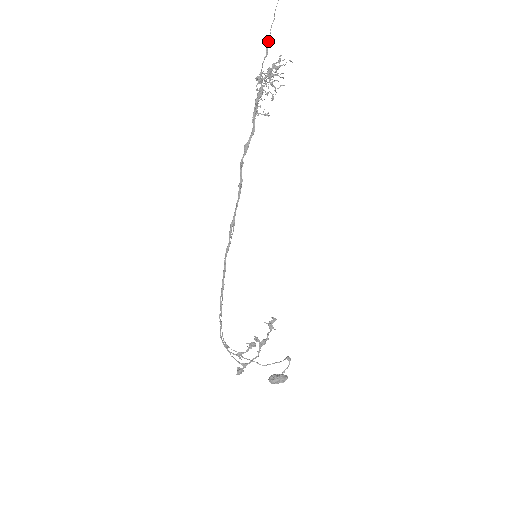
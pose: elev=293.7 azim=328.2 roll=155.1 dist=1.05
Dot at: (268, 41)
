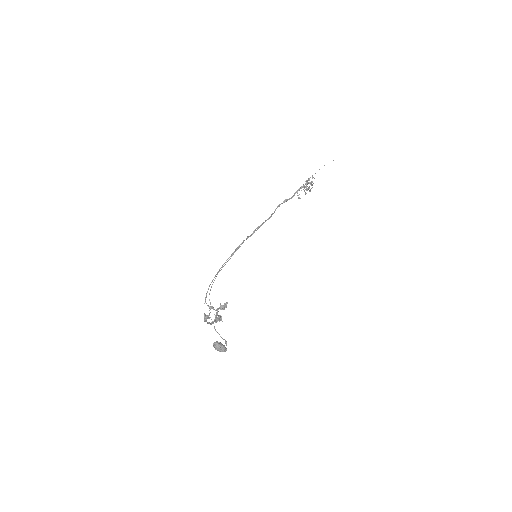
Dot at: (315, 173)
